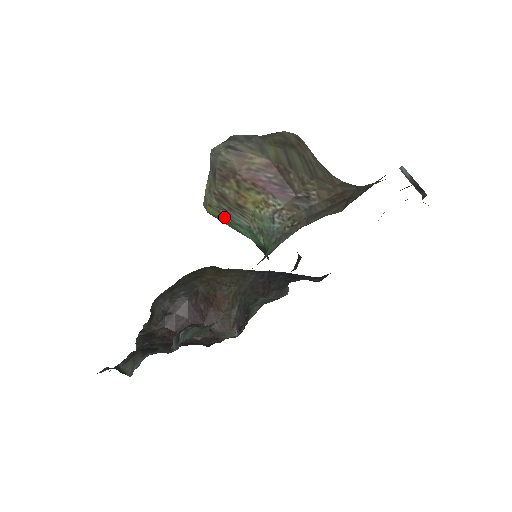
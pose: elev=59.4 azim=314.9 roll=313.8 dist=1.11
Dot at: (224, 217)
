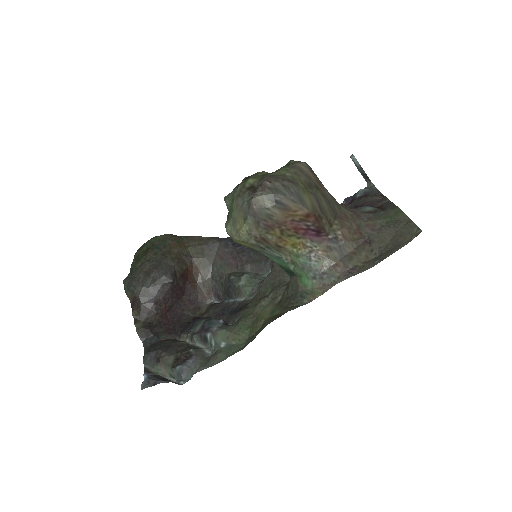
Dot at: (255, 248)
